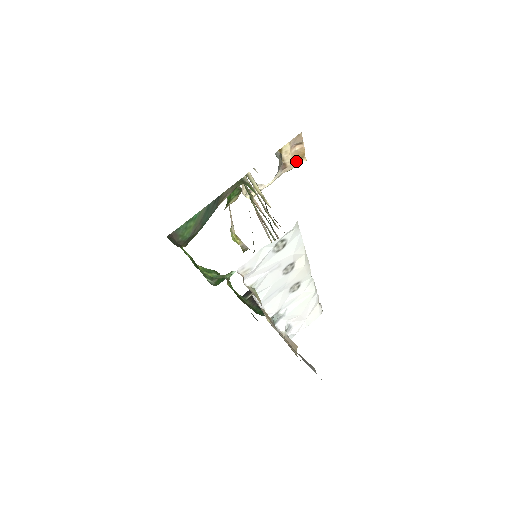
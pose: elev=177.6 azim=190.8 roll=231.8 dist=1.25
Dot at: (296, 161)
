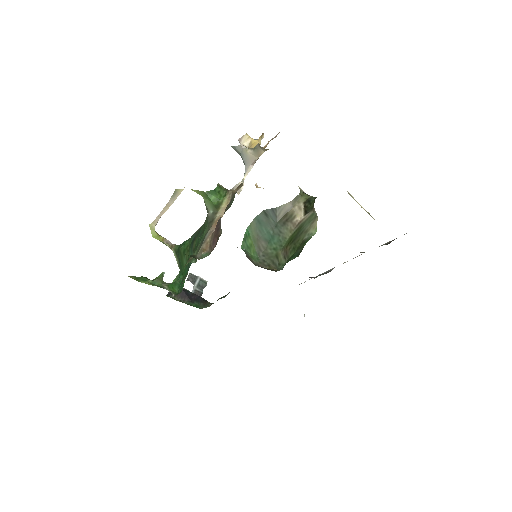
Dot at: occluded
